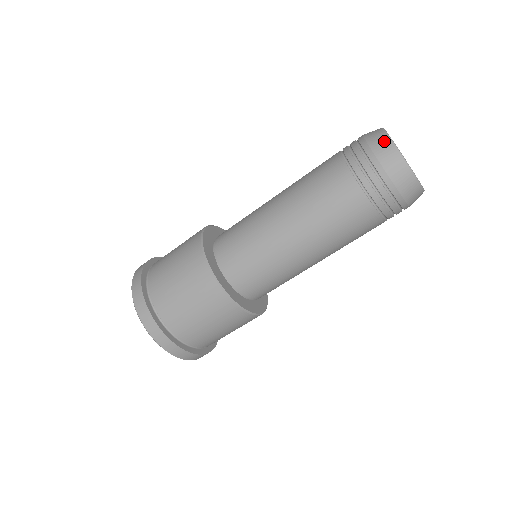
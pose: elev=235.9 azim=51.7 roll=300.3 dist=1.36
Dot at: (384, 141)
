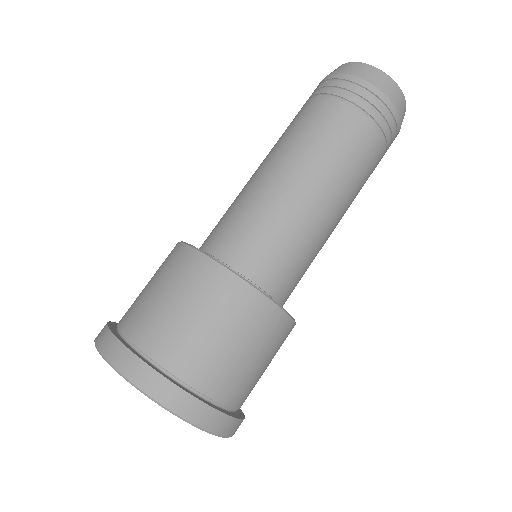
Dot at: occluded
